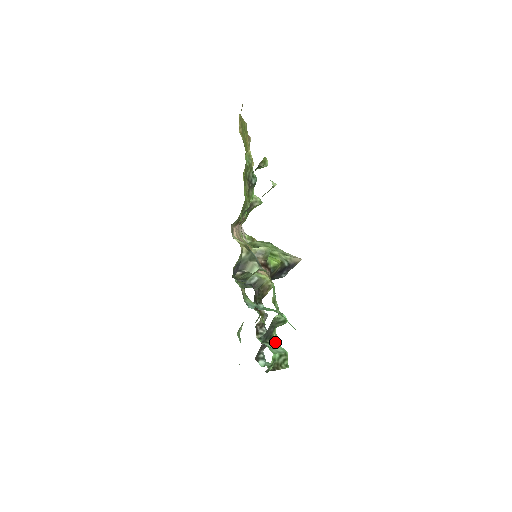
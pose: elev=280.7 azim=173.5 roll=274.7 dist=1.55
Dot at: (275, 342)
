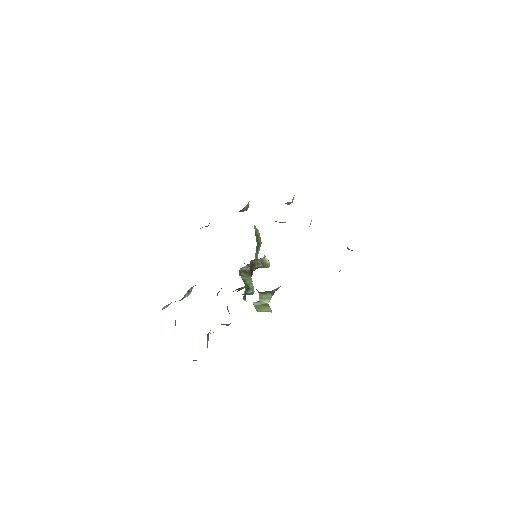
Dot at: occluded
